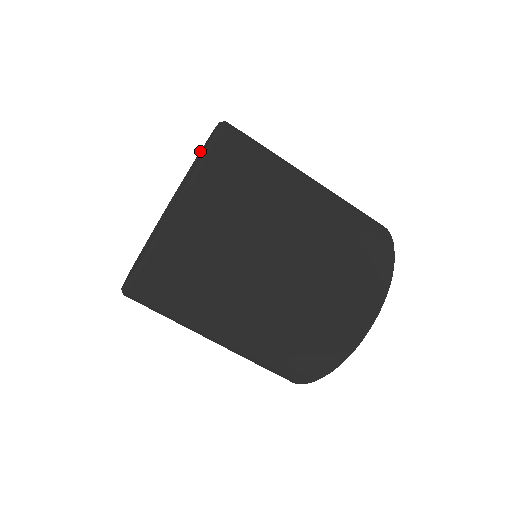
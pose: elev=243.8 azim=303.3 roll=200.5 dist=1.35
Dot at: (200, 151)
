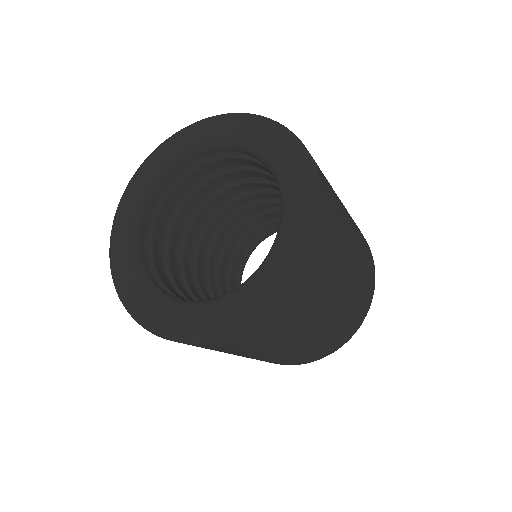
Dot at: (206, 128)
